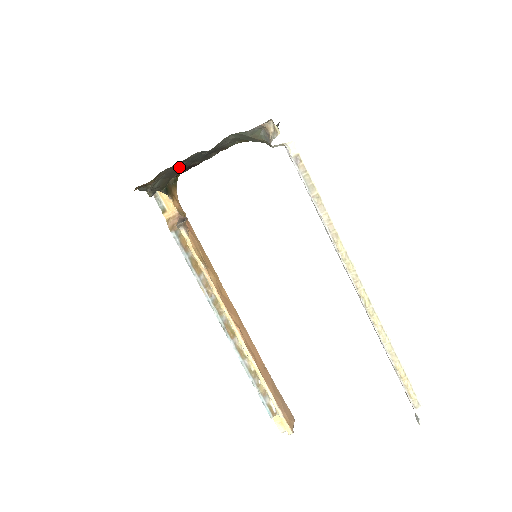
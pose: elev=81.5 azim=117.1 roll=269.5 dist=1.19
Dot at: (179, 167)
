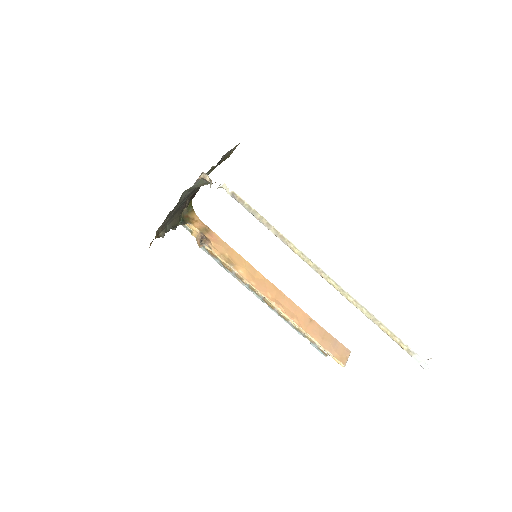
Dot at: (174, 214)
